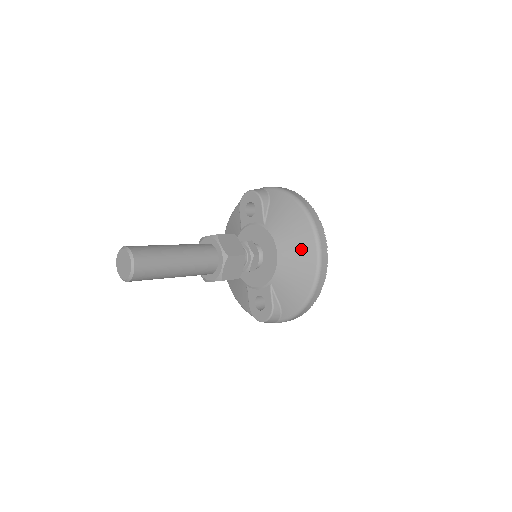
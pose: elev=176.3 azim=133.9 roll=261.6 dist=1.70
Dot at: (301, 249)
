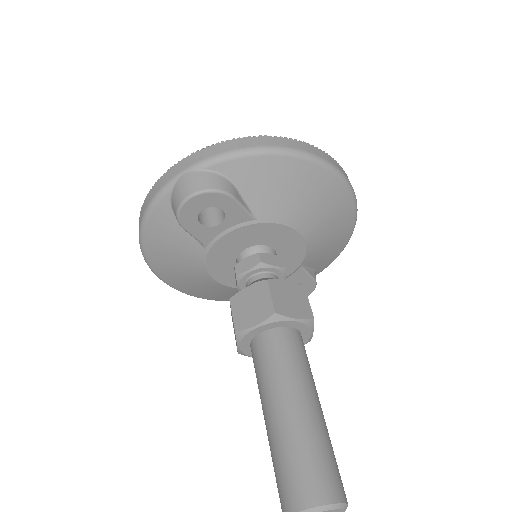
Dot at: (330, 206)
